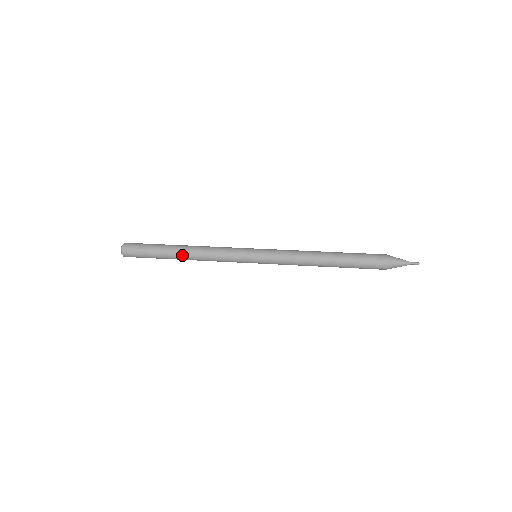
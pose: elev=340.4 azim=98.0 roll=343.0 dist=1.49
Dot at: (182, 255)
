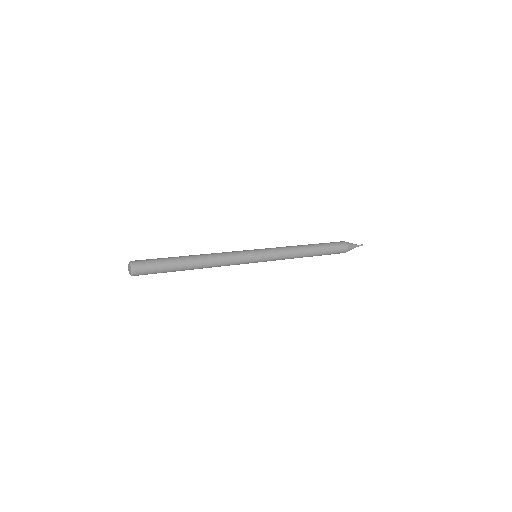
Dot at: occluded
